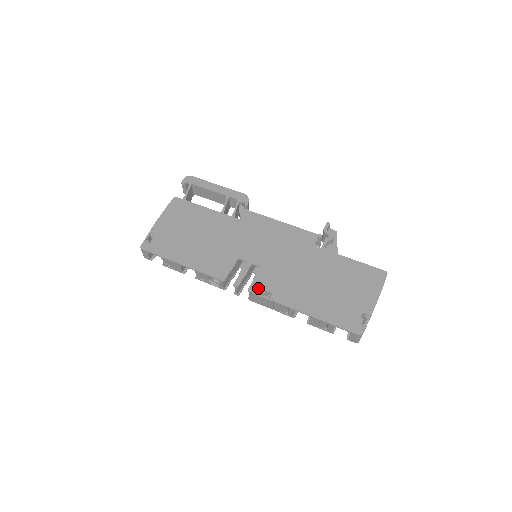
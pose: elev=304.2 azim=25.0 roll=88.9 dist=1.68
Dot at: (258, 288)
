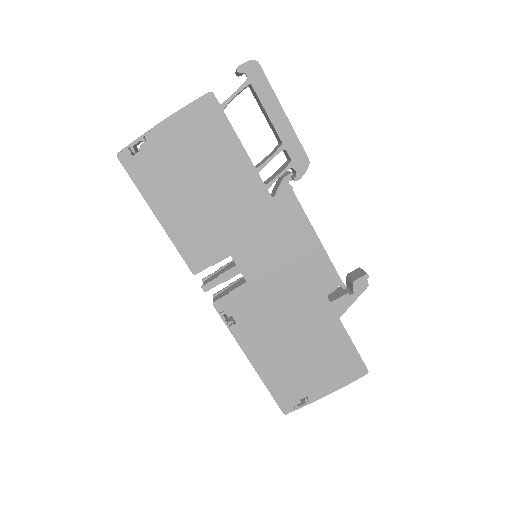
Dot at: (226, 308)
